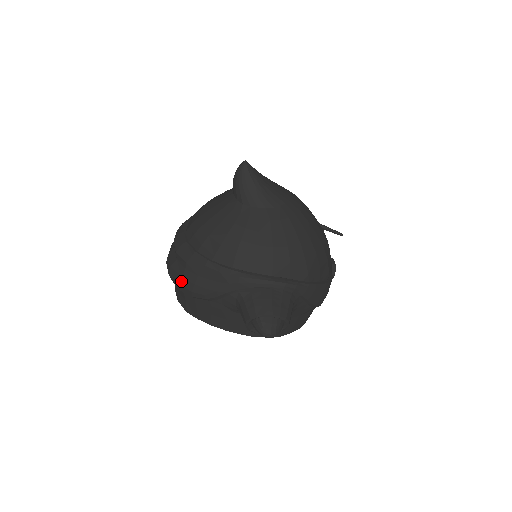
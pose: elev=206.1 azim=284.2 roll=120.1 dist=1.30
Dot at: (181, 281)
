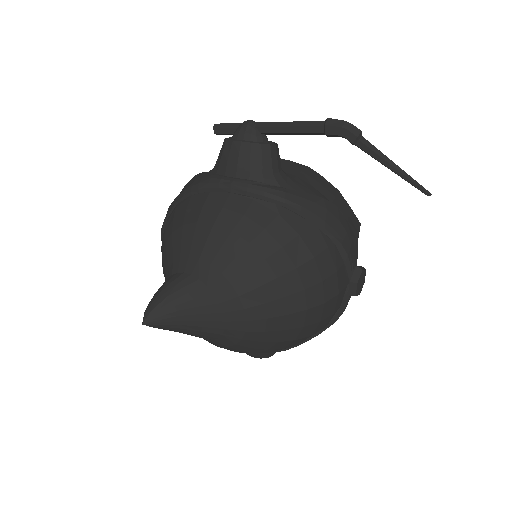
Dot at: occluded
